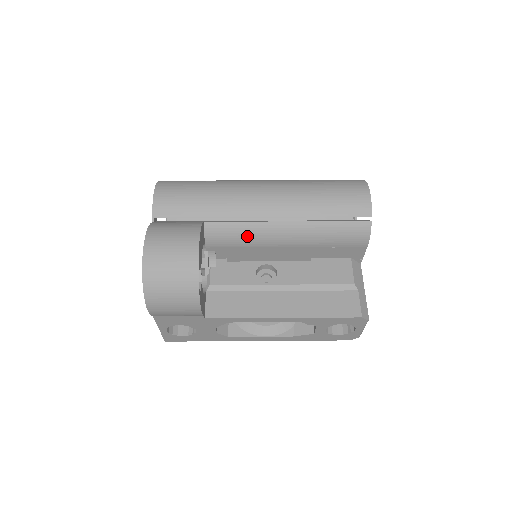
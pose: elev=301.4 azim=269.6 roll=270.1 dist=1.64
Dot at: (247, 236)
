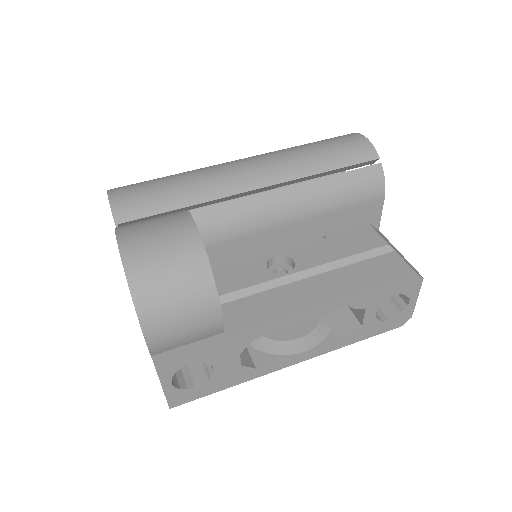
Dot at: (245, 218)
